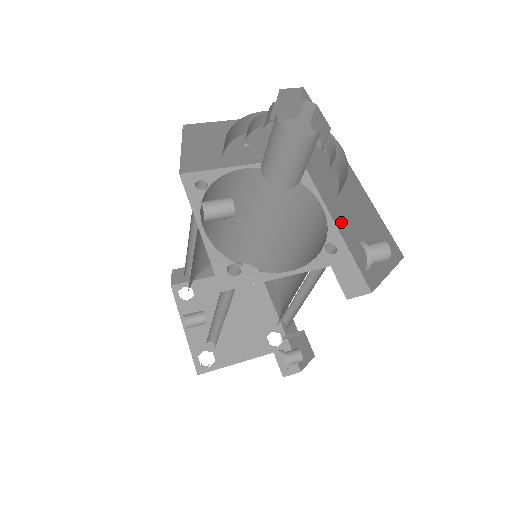
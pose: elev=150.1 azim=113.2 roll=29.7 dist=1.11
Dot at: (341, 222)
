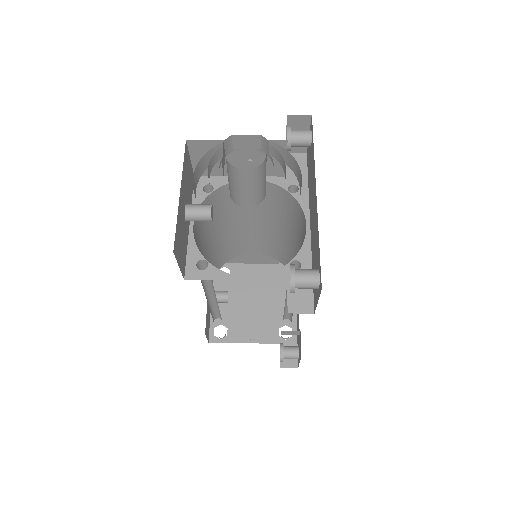
Dot at: (312, 244)
